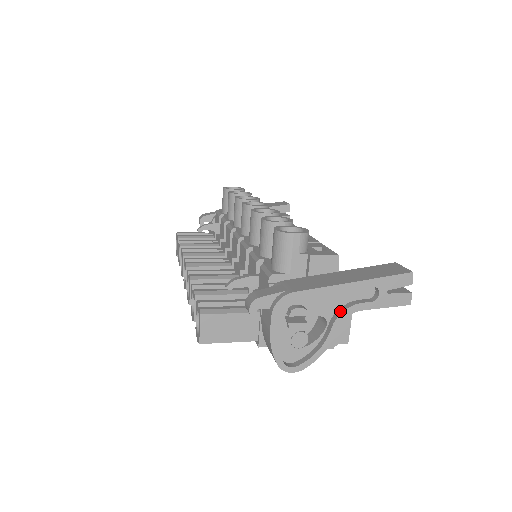
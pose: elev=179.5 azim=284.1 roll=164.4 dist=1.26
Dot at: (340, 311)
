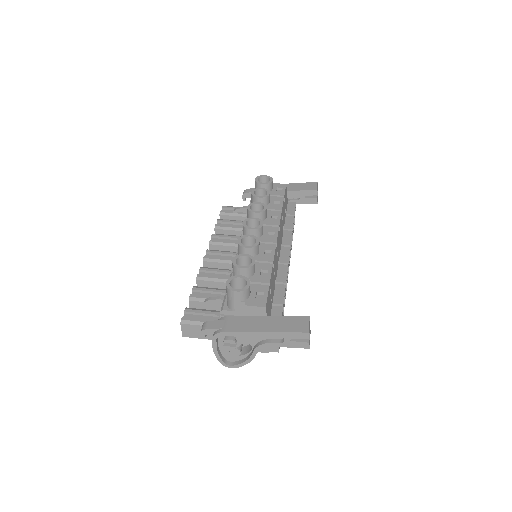
Dot at: (259, 344)
